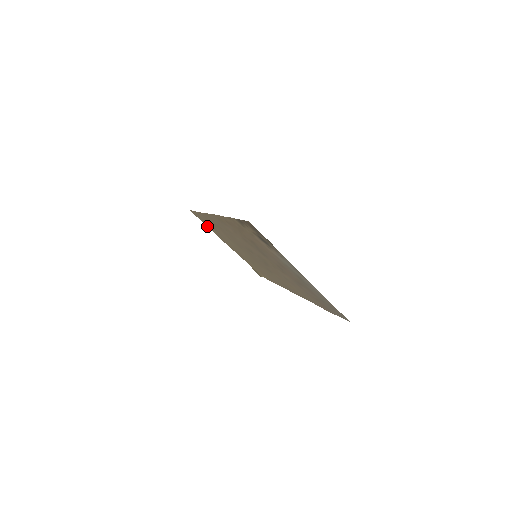
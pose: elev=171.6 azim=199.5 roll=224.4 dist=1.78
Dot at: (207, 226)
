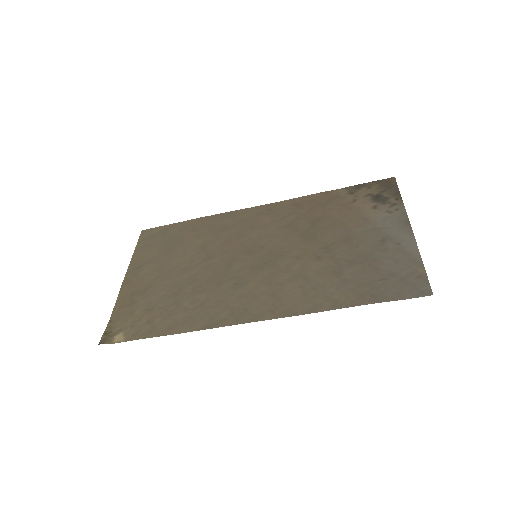
Dot at: (135, 252)
